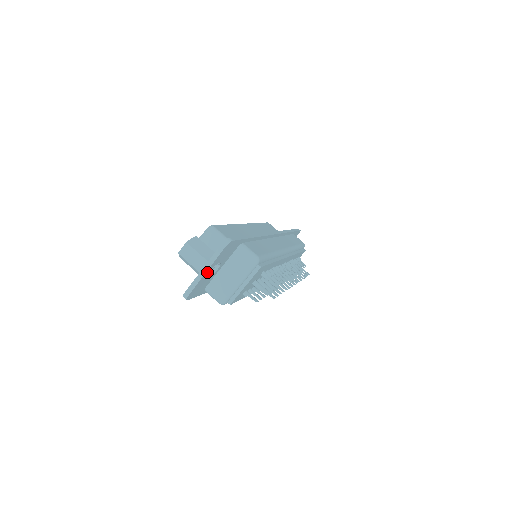
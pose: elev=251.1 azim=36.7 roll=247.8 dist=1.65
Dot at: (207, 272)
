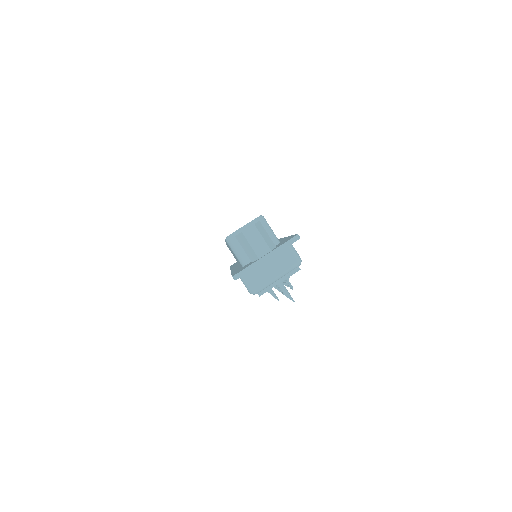
Dot at: (267, 259)
